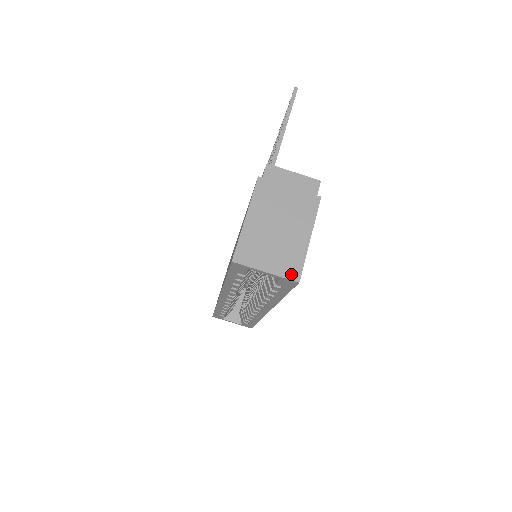
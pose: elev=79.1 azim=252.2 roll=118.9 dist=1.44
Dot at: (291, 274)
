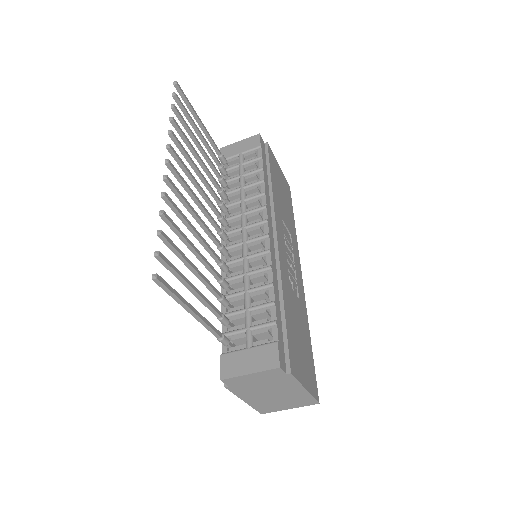
Dot at: (309, 404)
